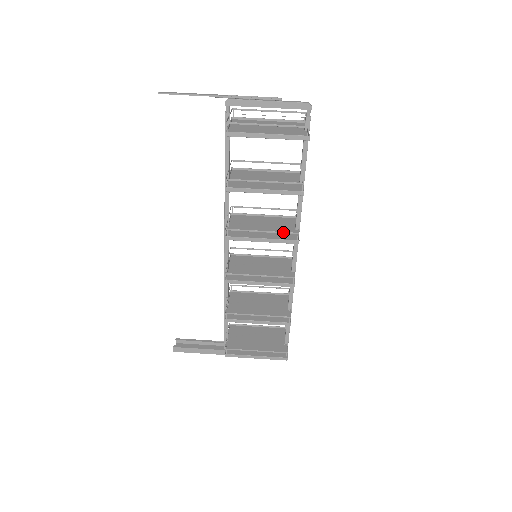
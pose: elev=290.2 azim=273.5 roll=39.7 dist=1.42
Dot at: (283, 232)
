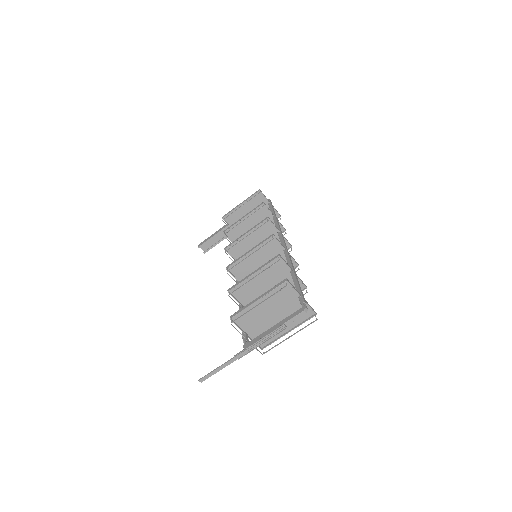
Dot at: occluded
